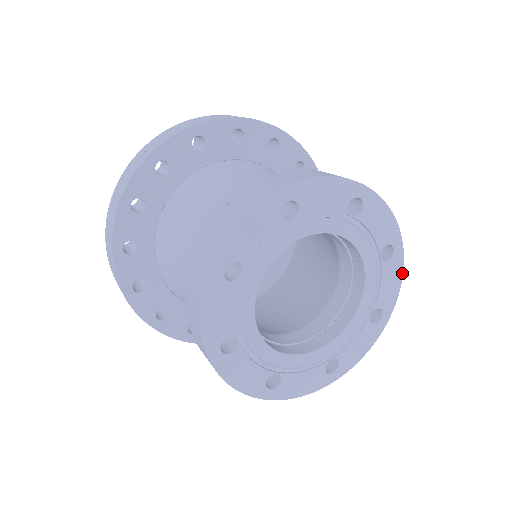
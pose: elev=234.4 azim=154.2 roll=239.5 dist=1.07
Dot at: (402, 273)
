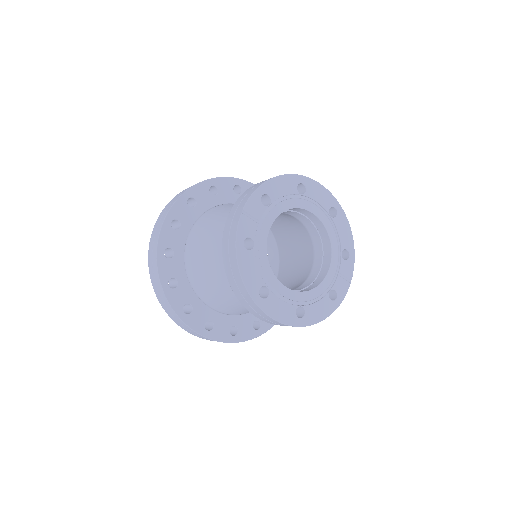
Dot at: (348, 223)
